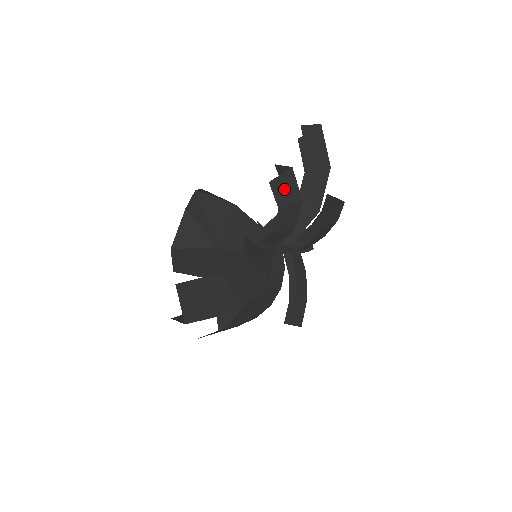
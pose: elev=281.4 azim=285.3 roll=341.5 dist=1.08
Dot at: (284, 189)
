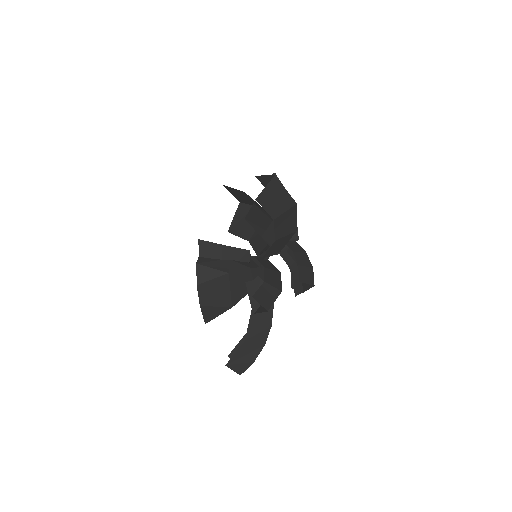
Dot at: occluded
